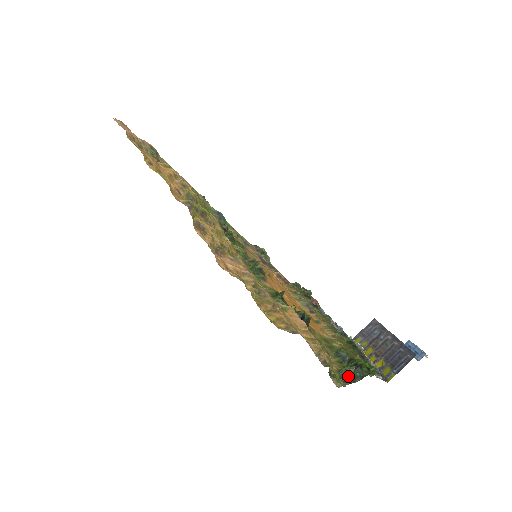
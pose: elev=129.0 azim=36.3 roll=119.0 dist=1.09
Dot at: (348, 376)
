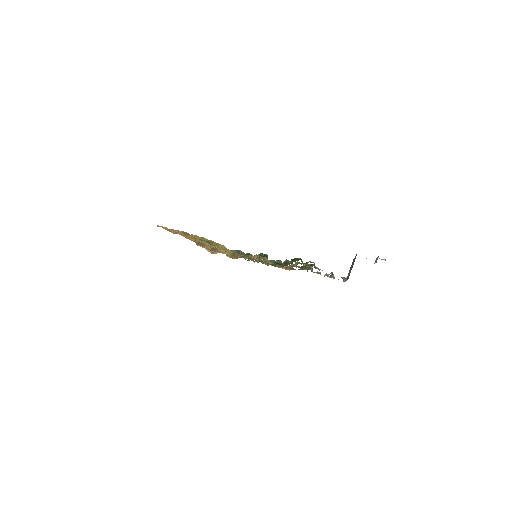
Dot at: (278, 262)
